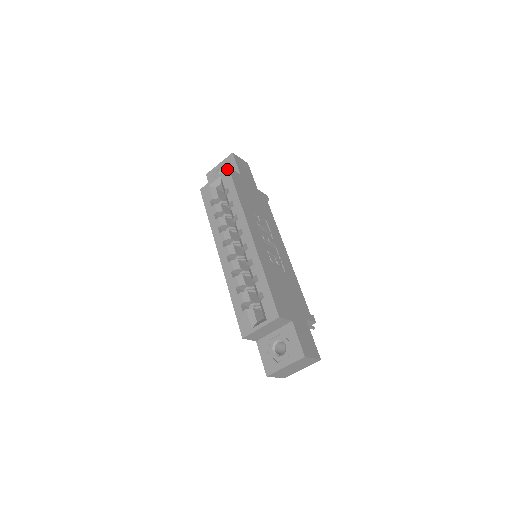
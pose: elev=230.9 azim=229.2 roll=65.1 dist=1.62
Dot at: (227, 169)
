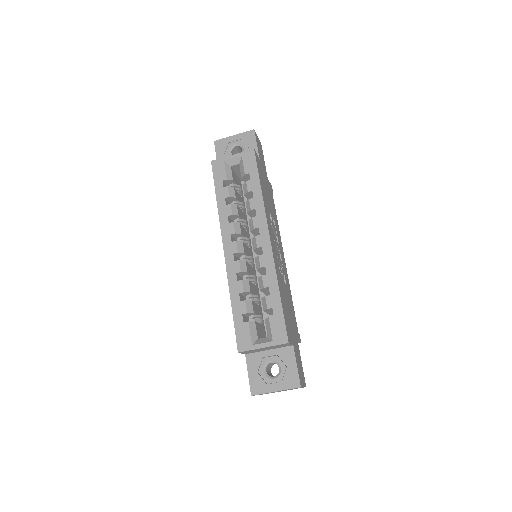
Dot at: (252, 151)
